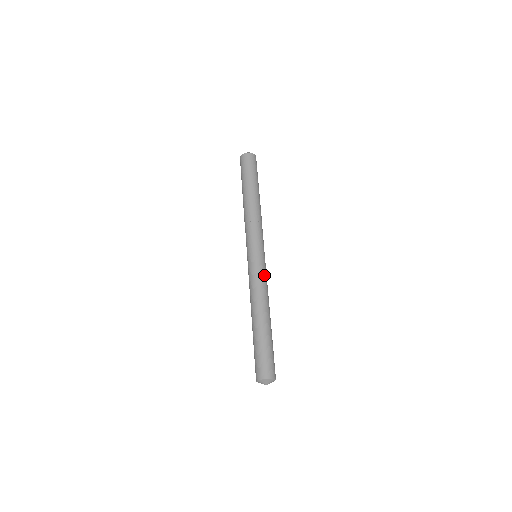
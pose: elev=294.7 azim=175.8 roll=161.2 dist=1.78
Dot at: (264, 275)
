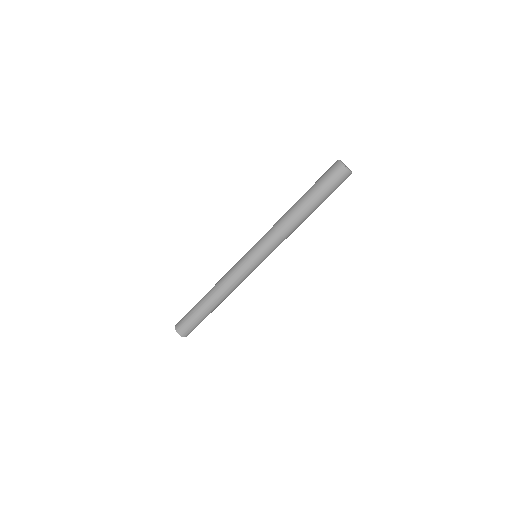
Dot at: occluded
